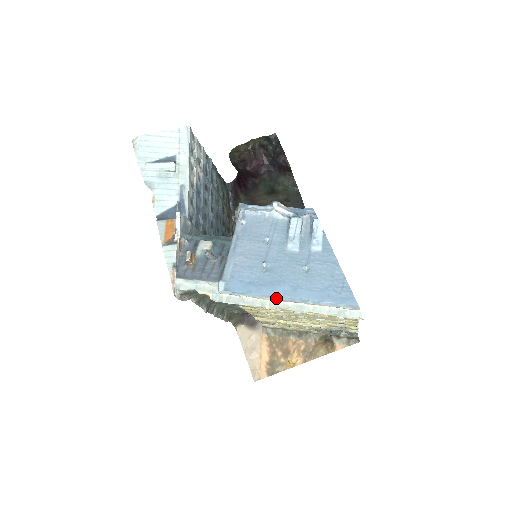
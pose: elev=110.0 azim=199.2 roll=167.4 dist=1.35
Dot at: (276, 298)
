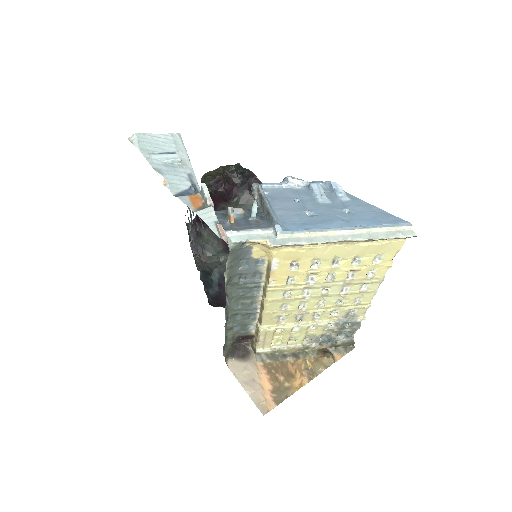
Dot at: (336, 229)
